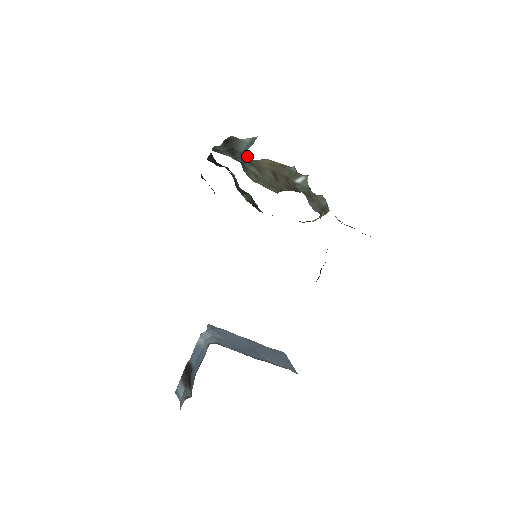
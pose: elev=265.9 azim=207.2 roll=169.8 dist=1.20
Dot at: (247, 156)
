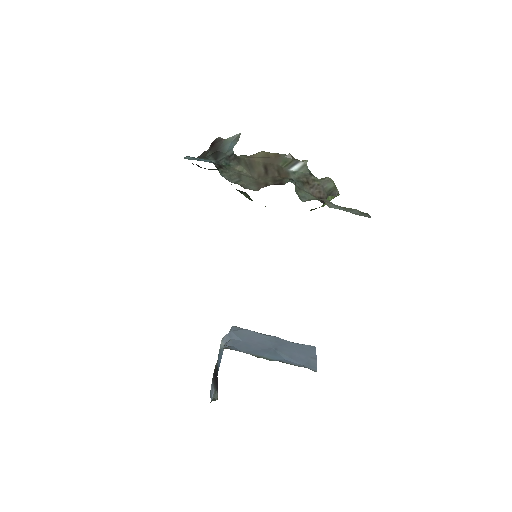
Dot at: (234, 155)
